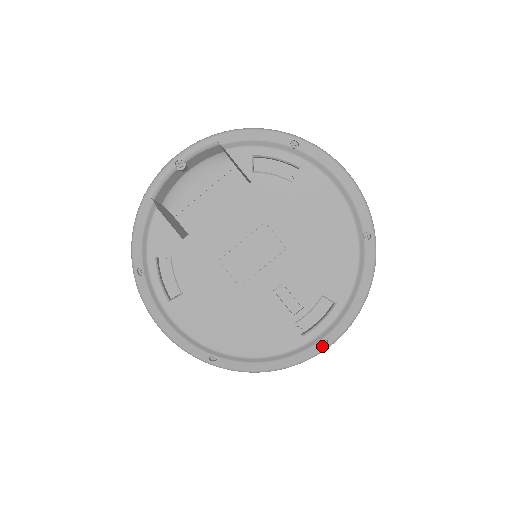
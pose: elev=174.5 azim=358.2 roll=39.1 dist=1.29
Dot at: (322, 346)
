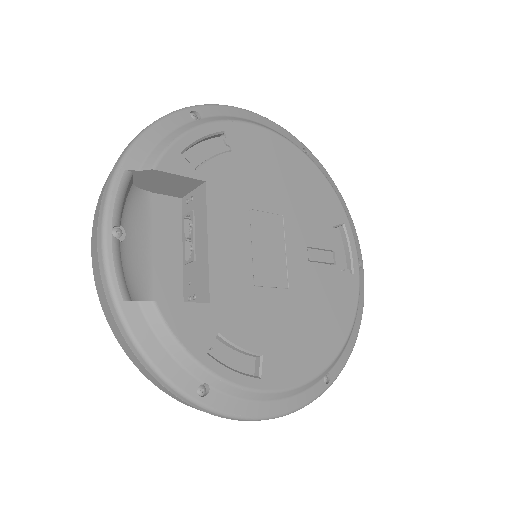
Dot at: (361, 269)
